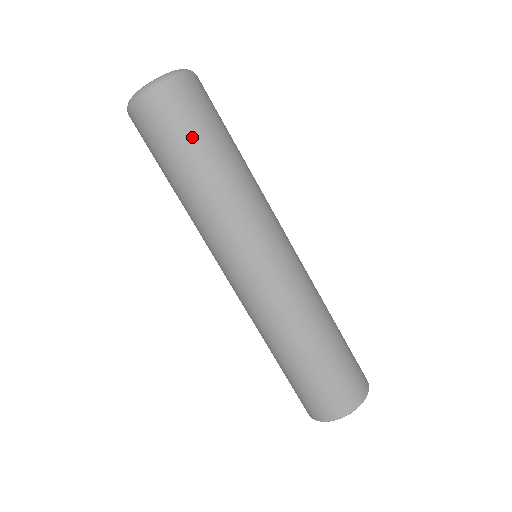
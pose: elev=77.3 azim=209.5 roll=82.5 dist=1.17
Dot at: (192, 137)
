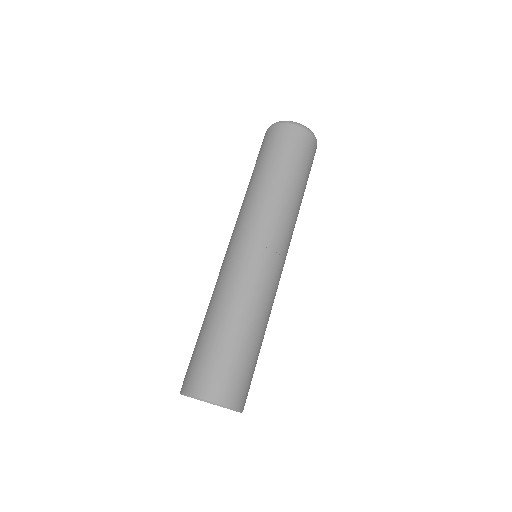
Dot at: (307, 170)
